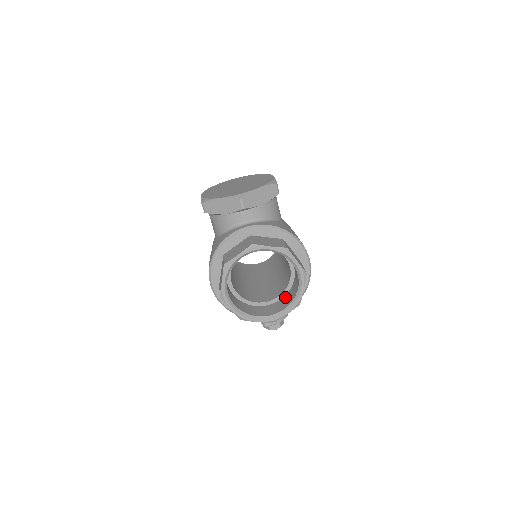
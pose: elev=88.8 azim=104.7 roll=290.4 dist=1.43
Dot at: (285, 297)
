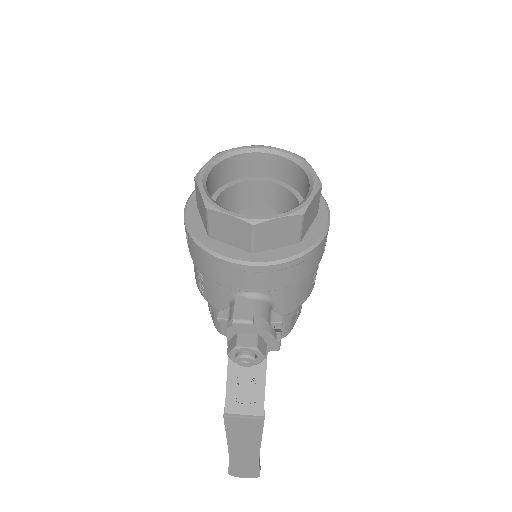
Dot at: occluded
